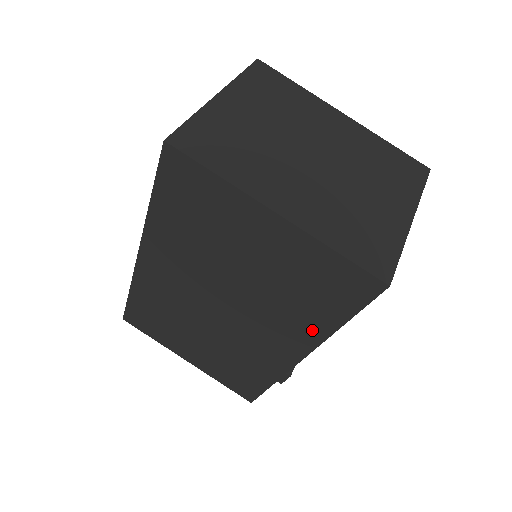
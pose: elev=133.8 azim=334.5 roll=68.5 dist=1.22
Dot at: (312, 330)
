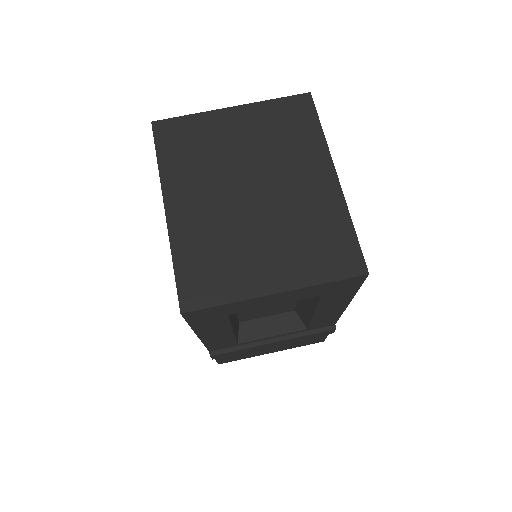
Dot at: occluded
